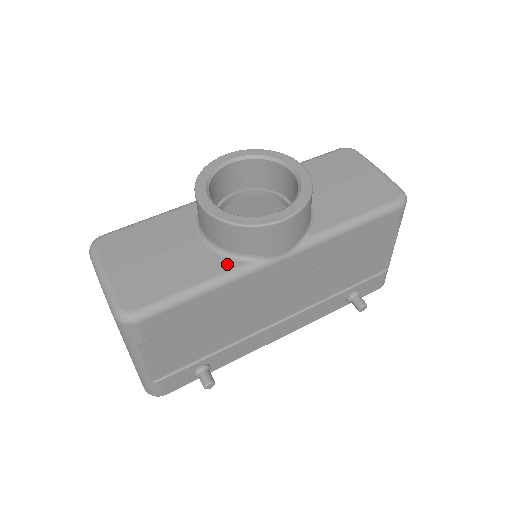
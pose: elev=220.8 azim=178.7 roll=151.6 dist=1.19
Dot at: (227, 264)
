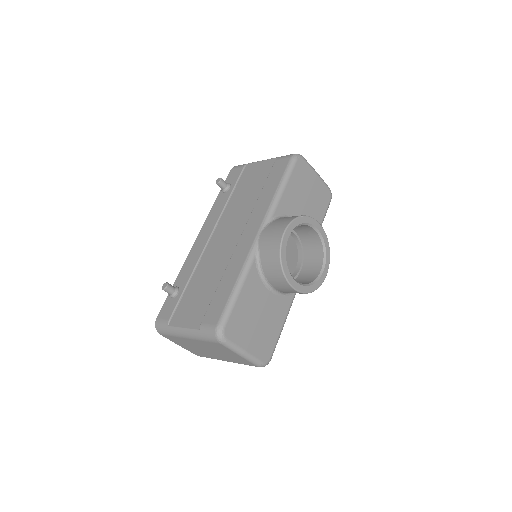
Dot at: (289, 299)
